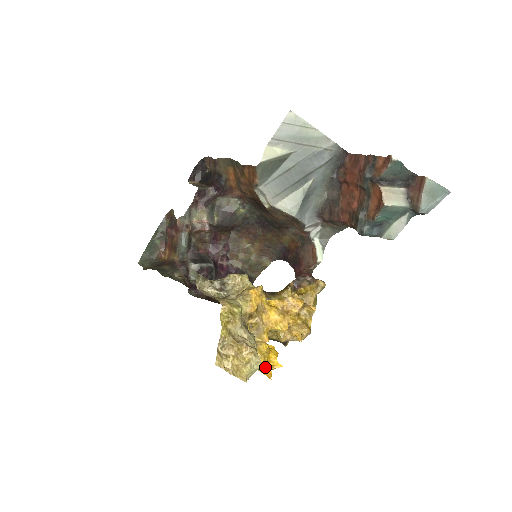
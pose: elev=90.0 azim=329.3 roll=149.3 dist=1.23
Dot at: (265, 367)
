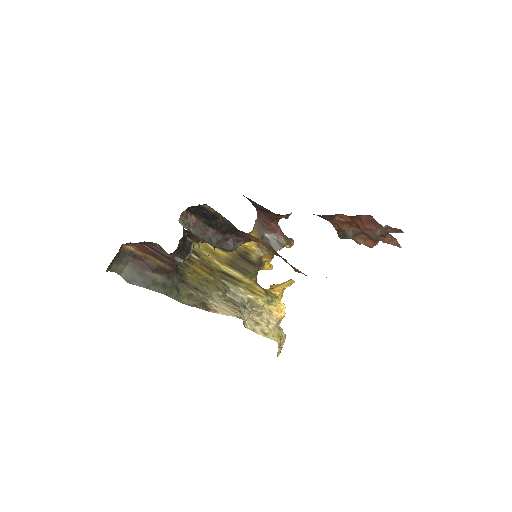
Dot at: occluded
